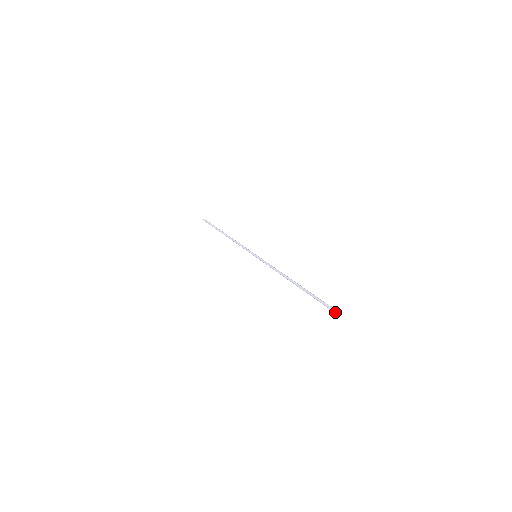
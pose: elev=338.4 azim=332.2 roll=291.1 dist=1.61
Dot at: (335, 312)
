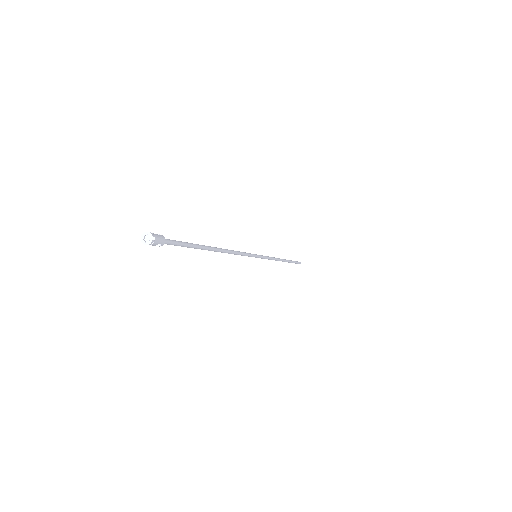
Dot at: (144, 240)
